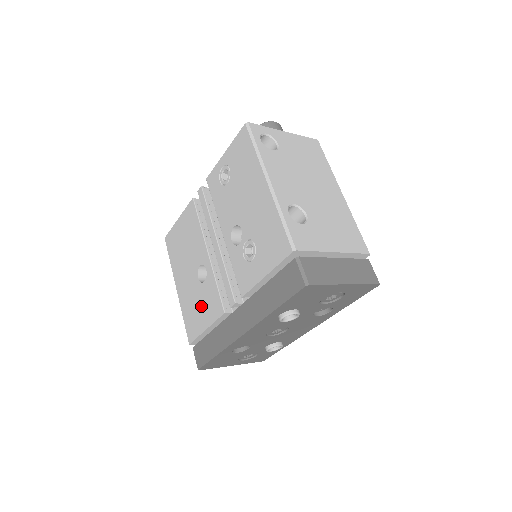
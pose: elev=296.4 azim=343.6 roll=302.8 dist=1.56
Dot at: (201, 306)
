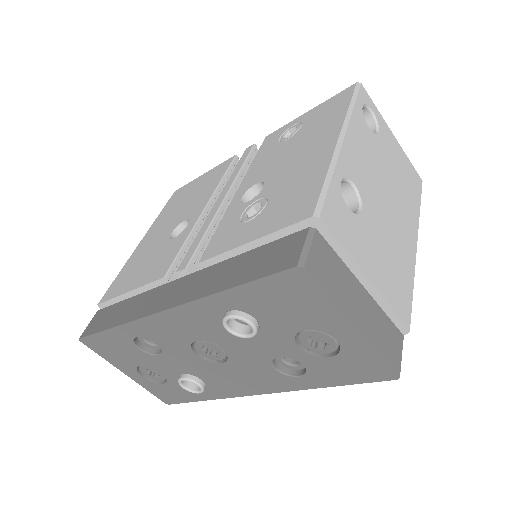
Dot at: (147, 264)
